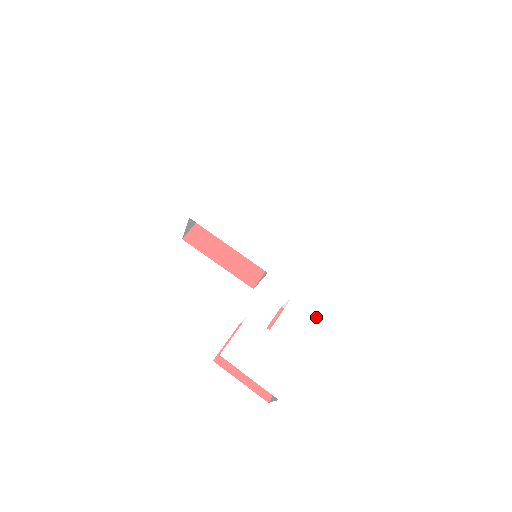
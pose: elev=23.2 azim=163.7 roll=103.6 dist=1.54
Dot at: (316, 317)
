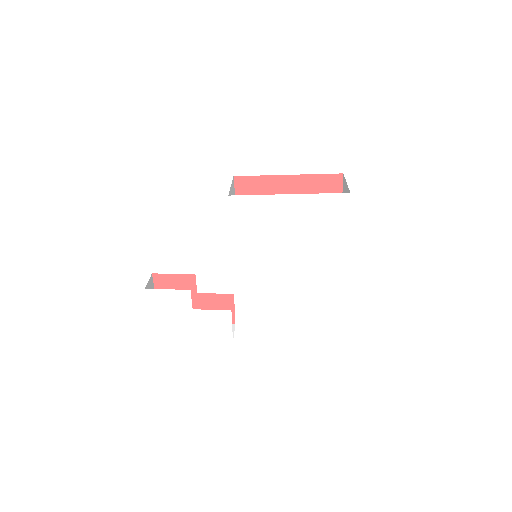
Dot at: (232, 333)
